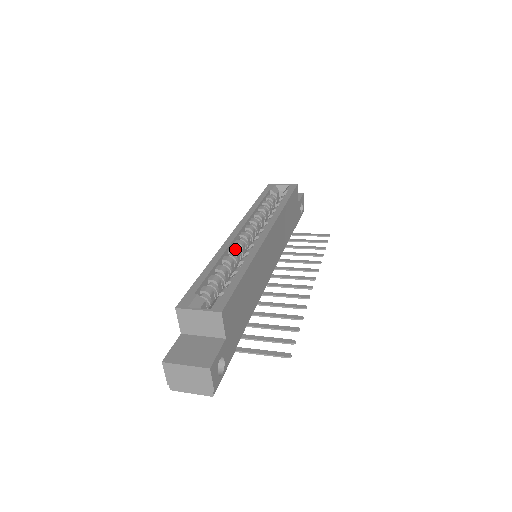
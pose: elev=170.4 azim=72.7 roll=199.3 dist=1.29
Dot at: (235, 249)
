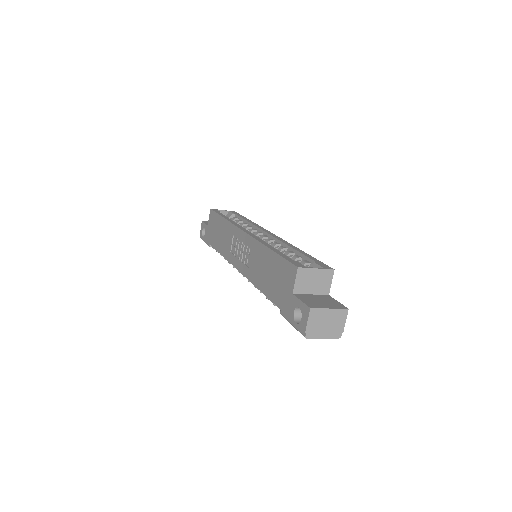
Dot at: occluded
